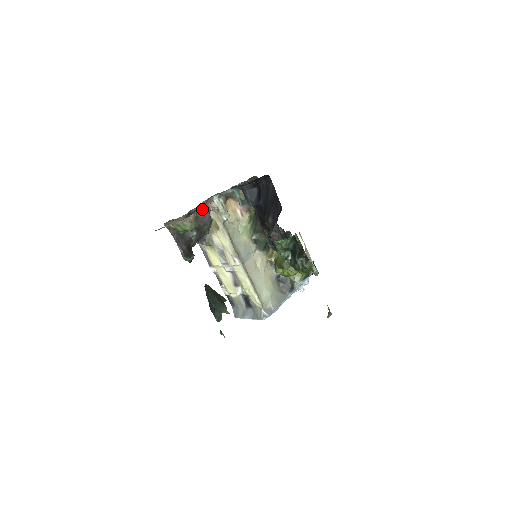
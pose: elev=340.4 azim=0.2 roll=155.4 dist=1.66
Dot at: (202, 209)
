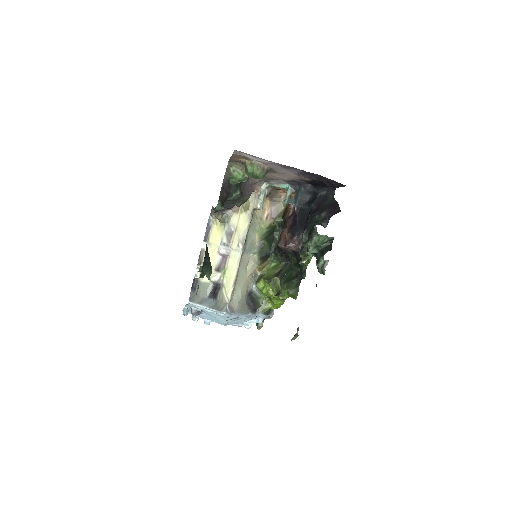
Dot at: (251, 184)
